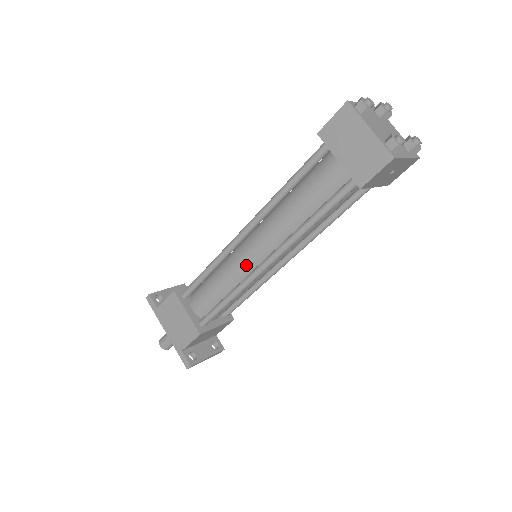
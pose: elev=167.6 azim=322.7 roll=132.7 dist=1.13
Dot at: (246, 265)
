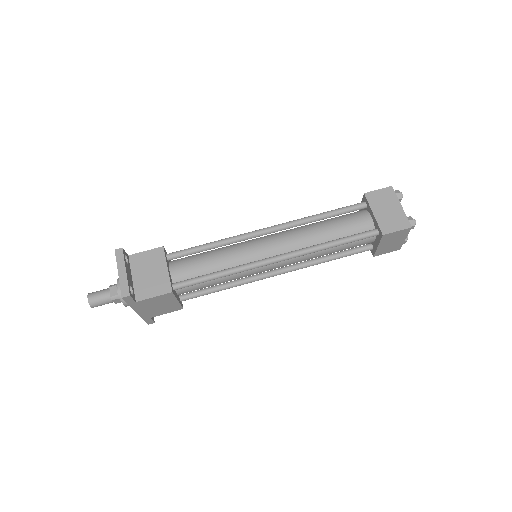
Dot at: occluded
